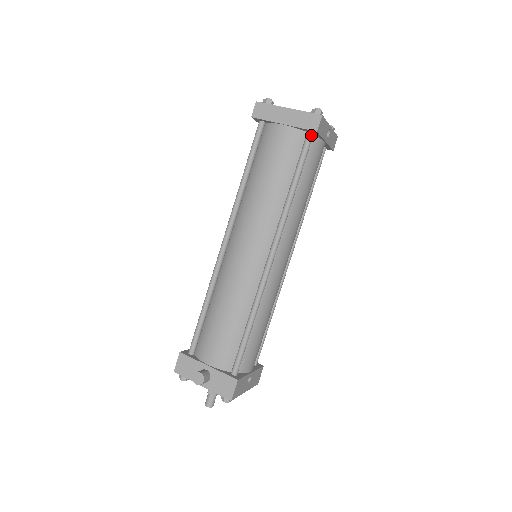
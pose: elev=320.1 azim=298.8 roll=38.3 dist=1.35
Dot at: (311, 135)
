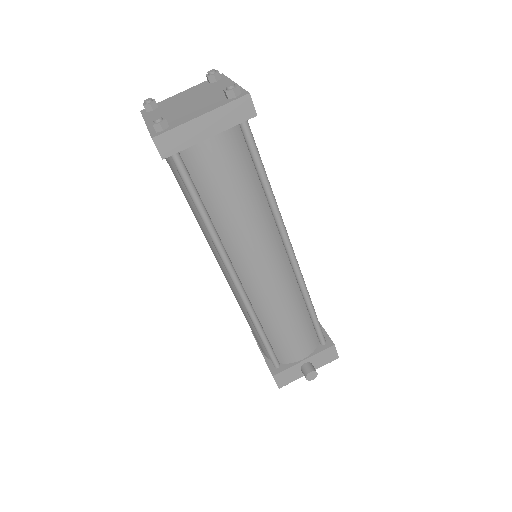
Dot at: (246, 121)
